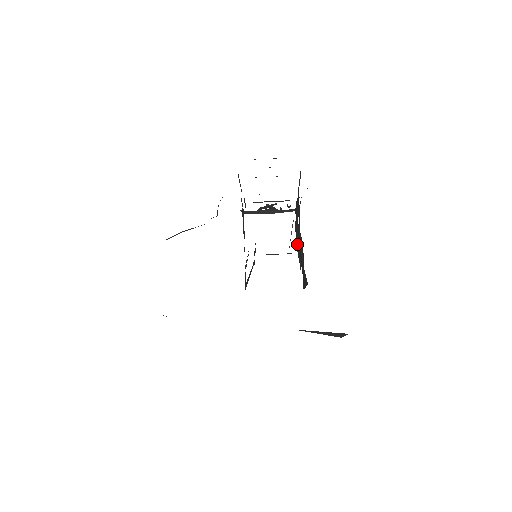
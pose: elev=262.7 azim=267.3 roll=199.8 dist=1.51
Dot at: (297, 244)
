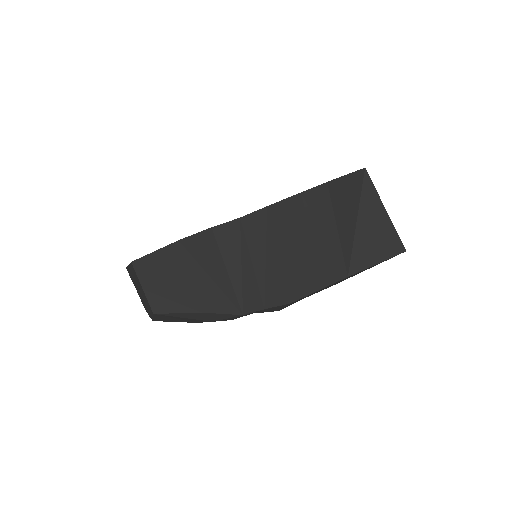
Dot at: occluded
